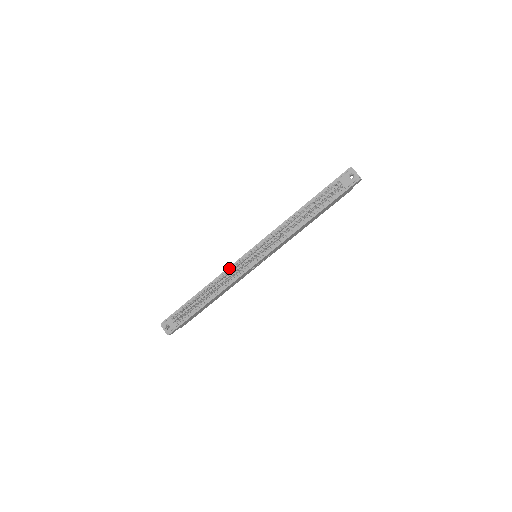
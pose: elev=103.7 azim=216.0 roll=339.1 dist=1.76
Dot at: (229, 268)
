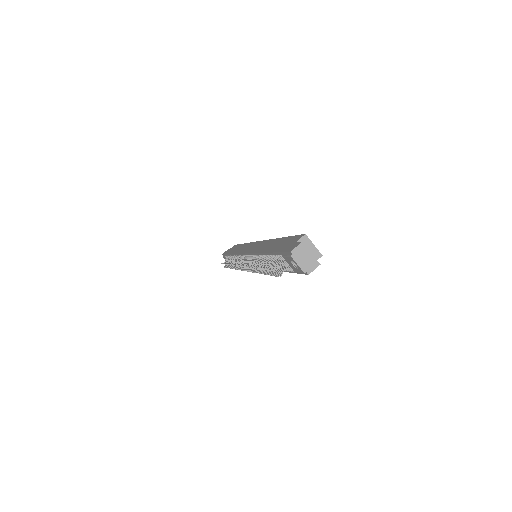
Dot at: (238, 255)
